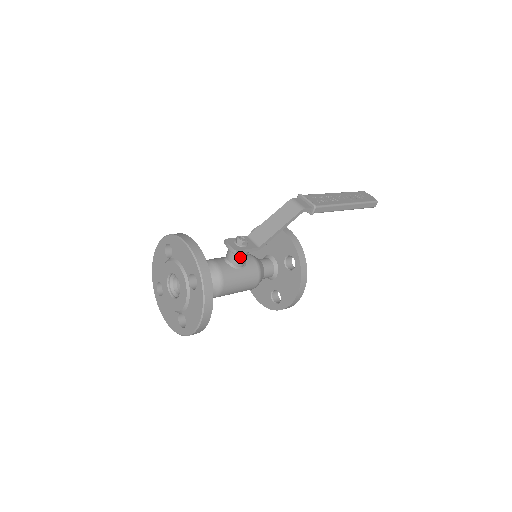
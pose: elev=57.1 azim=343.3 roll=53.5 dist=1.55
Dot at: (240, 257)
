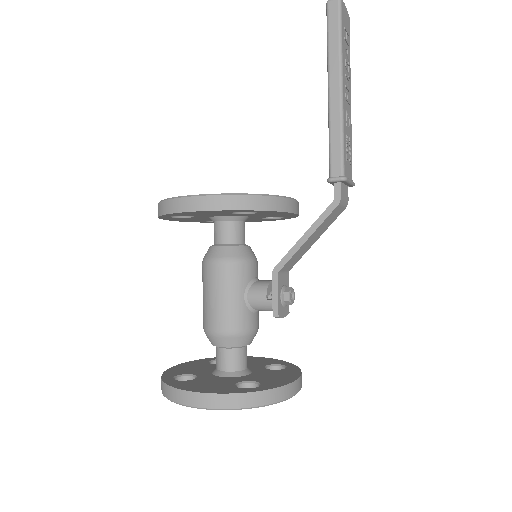
Dot at: occluded
